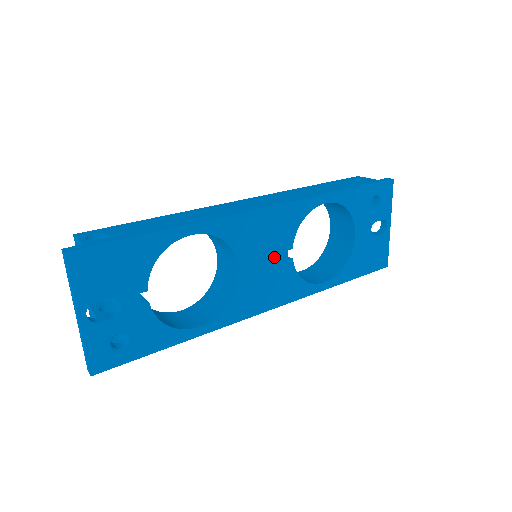
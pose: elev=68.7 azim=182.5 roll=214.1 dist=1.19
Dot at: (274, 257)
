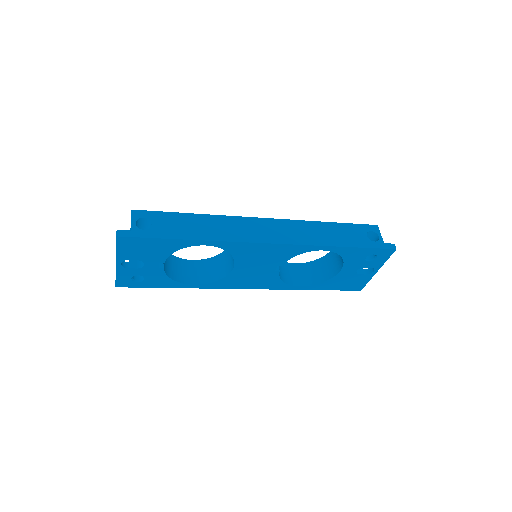
Dot at: (265, 267)
